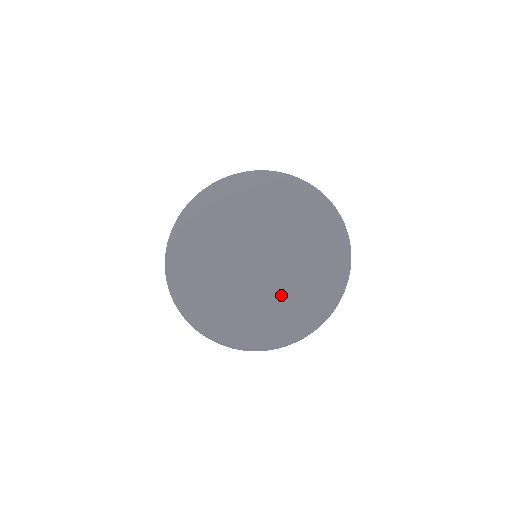
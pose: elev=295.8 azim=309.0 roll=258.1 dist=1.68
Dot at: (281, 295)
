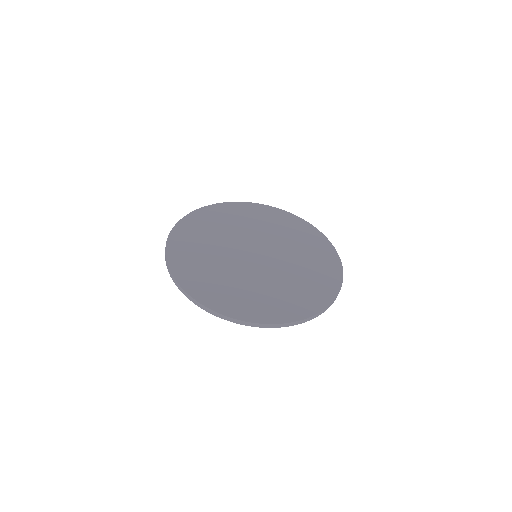
Dot at: (233, 279)
